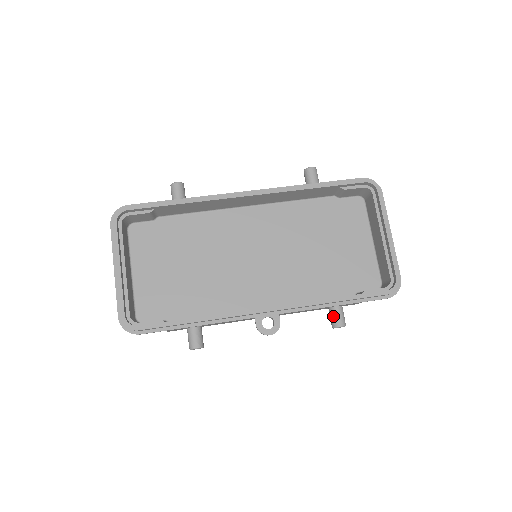
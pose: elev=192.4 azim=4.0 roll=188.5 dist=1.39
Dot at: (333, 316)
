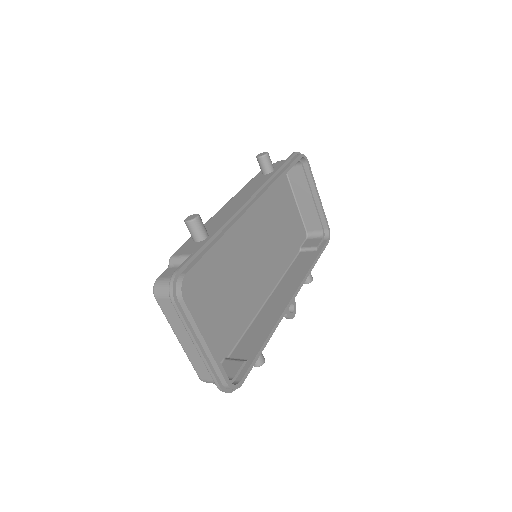
Dot at: occluded
